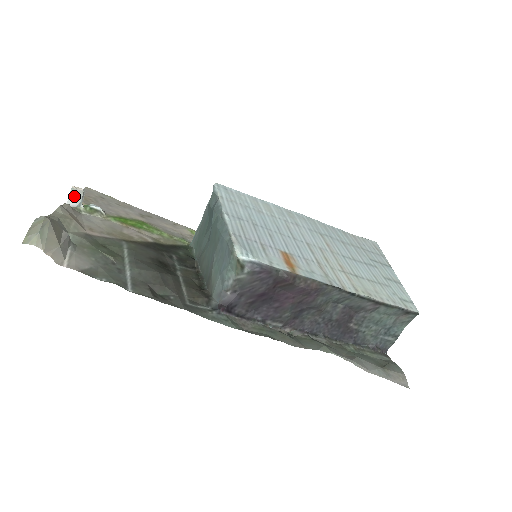
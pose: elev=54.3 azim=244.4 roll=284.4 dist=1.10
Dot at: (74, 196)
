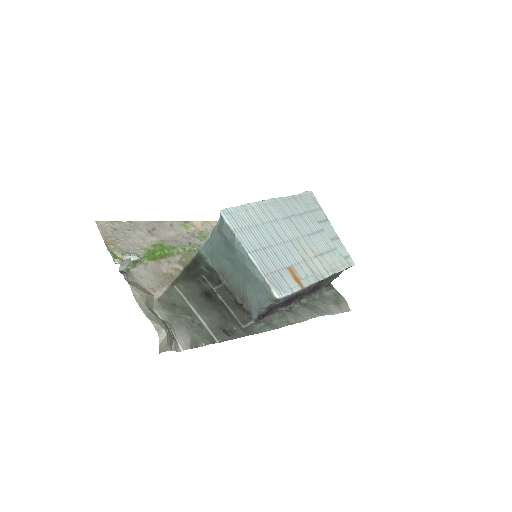
Dot at: (124, 263)
